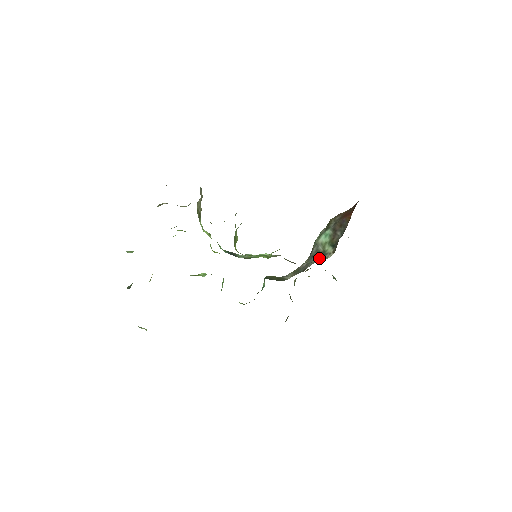
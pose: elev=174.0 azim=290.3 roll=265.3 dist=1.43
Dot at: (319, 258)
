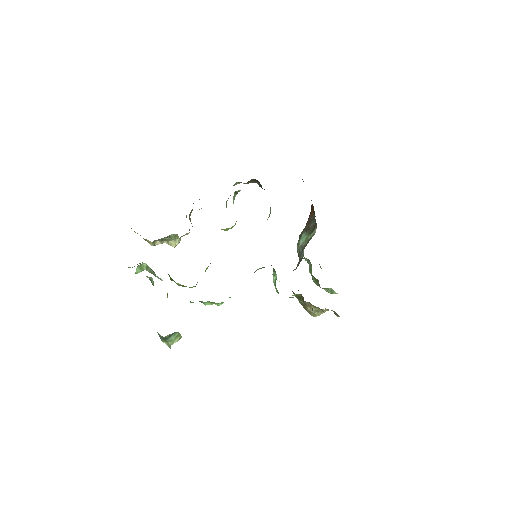
Dot at: (308, 242)
